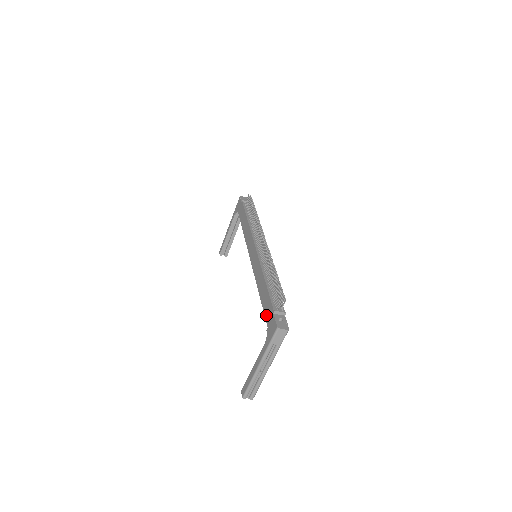
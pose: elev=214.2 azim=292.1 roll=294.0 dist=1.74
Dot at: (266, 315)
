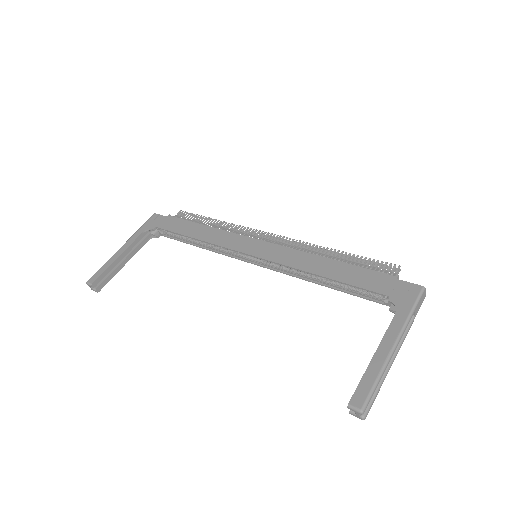
Dot at: (373, 287)
